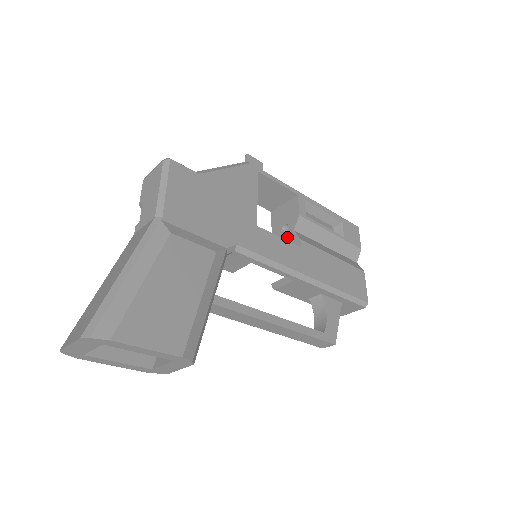
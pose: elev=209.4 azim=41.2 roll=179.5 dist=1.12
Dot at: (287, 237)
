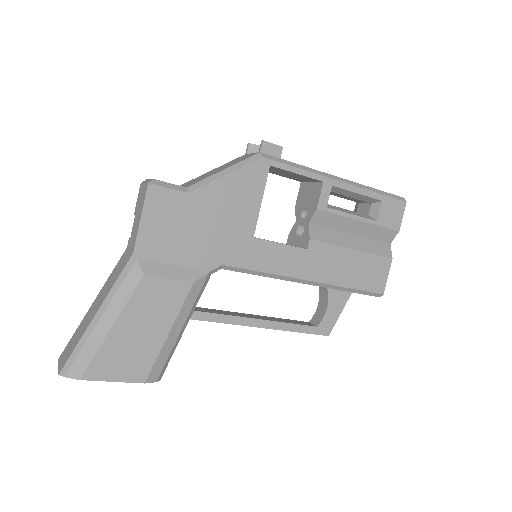
Dot at: (304, 224)
